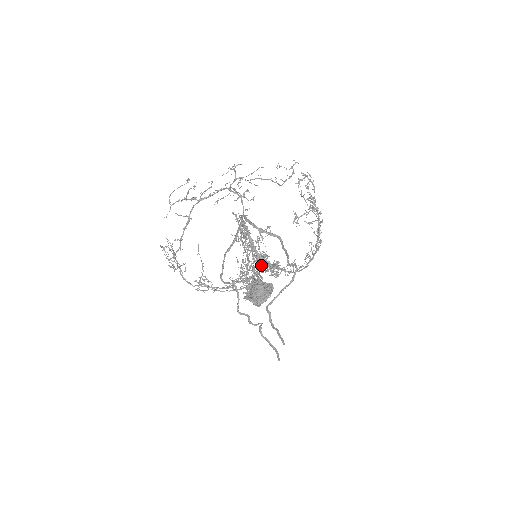
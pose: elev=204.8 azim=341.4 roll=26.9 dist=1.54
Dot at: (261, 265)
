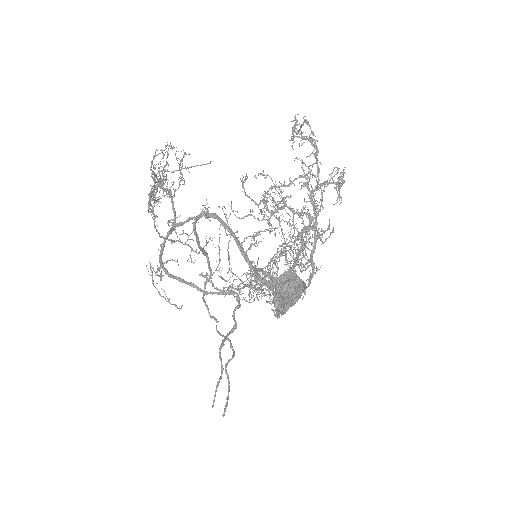
Dot at: (292, 257)
